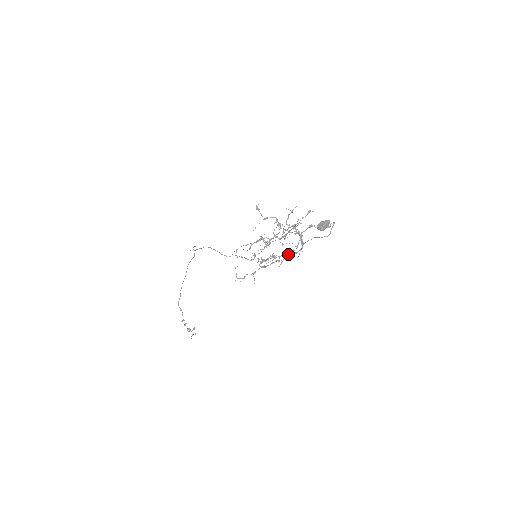
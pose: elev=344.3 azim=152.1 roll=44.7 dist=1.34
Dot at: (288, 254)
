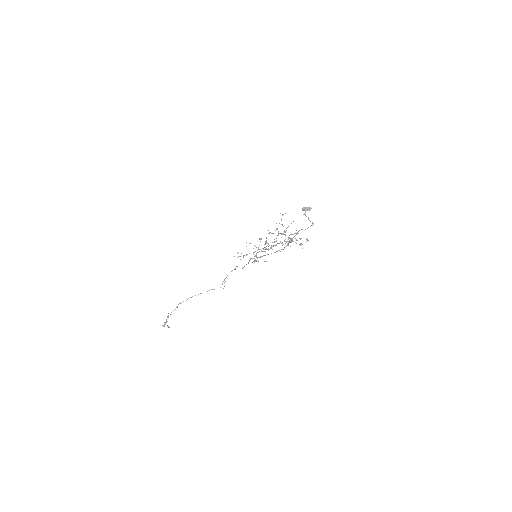
Dot at: (274, 241)
